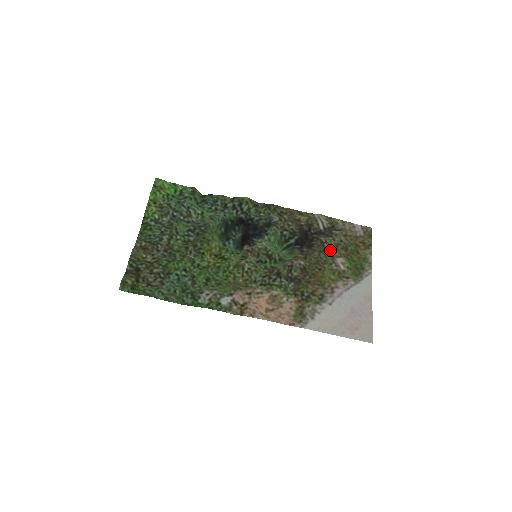
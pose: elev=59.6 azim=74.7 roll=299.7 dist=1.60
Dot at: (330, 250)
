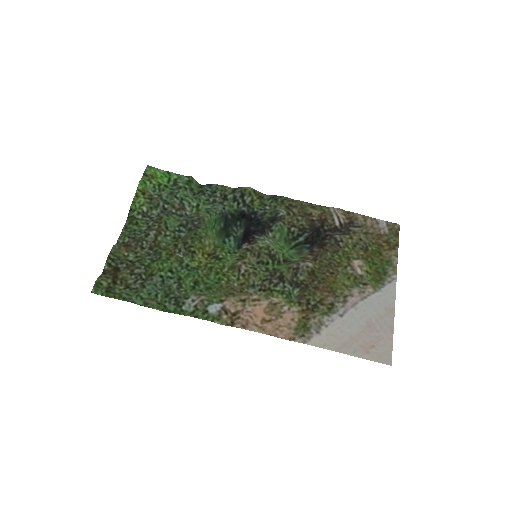
Dot at: (346, 250)
